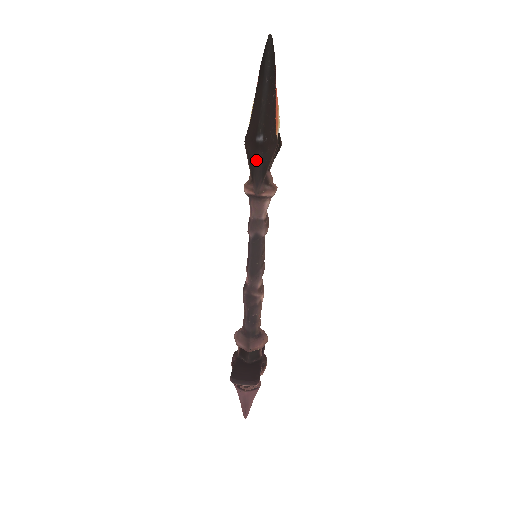
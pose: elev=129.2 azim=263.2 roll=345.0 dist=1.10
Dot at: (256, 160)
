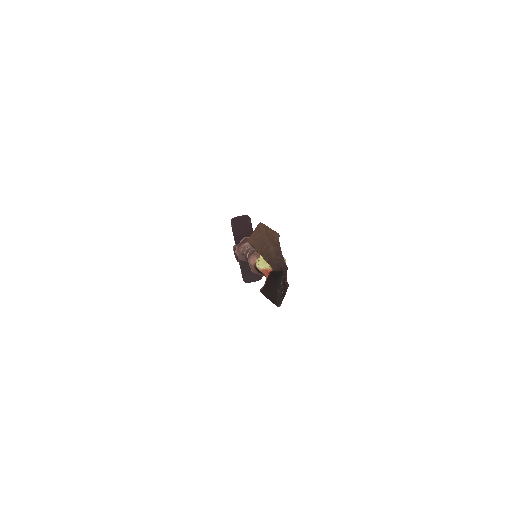
Dot at: occluded
